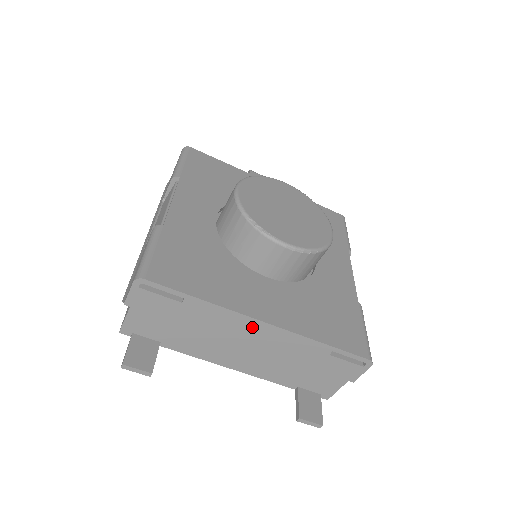
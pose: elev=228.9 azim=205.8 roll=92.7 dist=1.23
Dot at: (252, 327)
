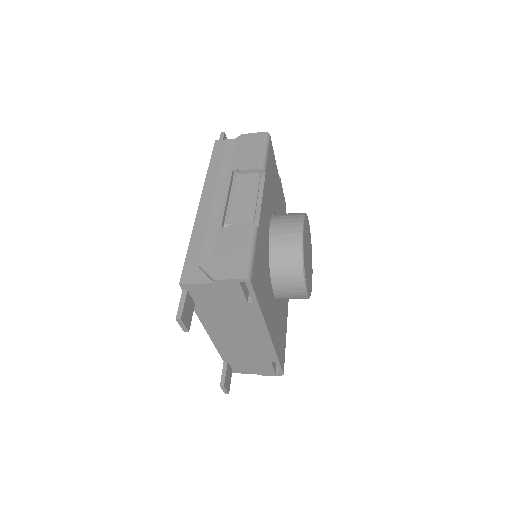
Dot at: (260, 332)
